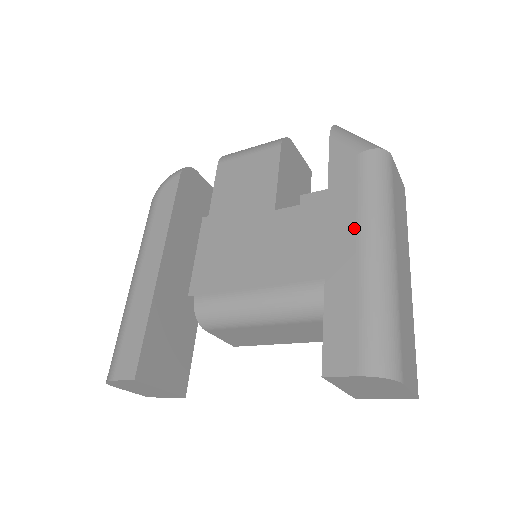
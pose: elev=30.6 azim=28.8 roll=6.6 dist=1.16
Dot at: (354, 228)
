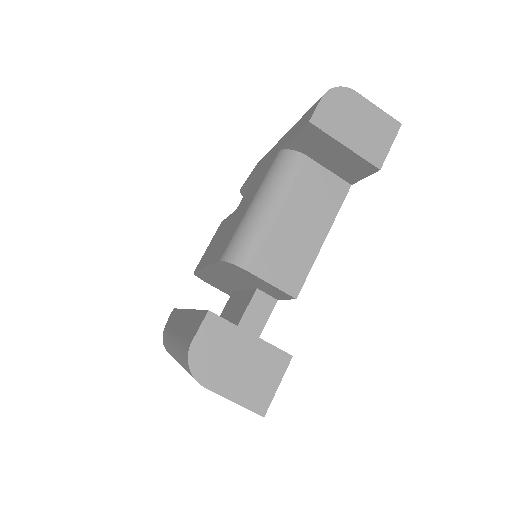
Dot at: (275, 146)
